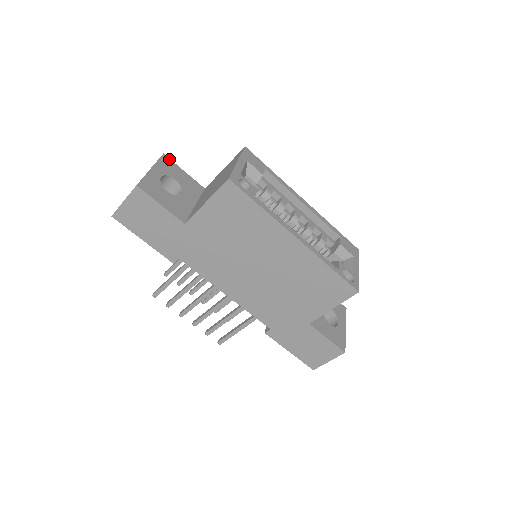
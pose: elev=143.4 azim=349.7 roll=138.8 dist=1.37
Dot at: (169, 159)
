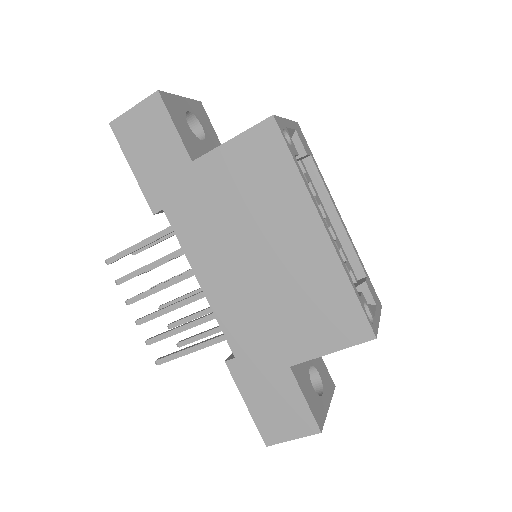
Dot at: (204, 110)
